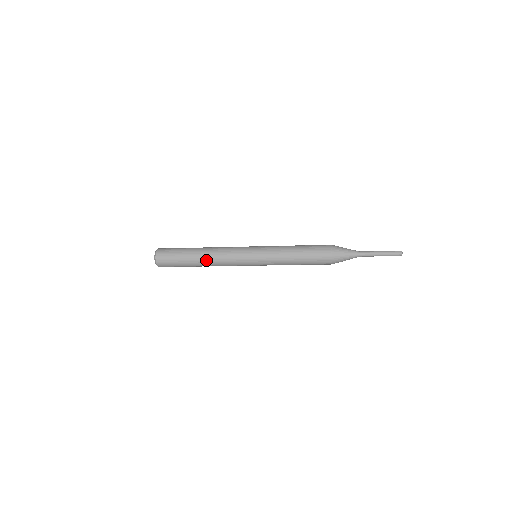
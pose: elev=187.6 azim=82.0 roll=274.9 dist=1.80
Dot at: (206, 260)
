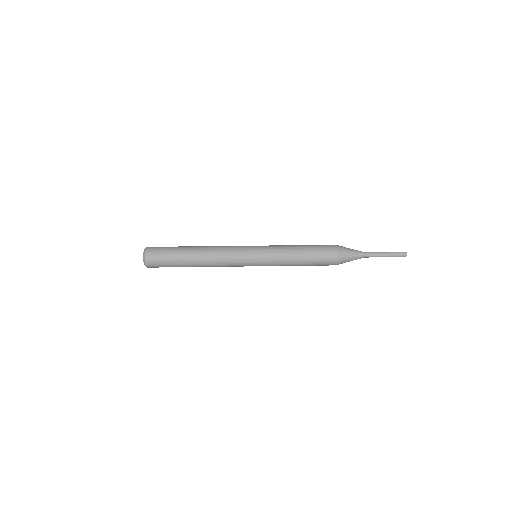
Dot at: occluded
